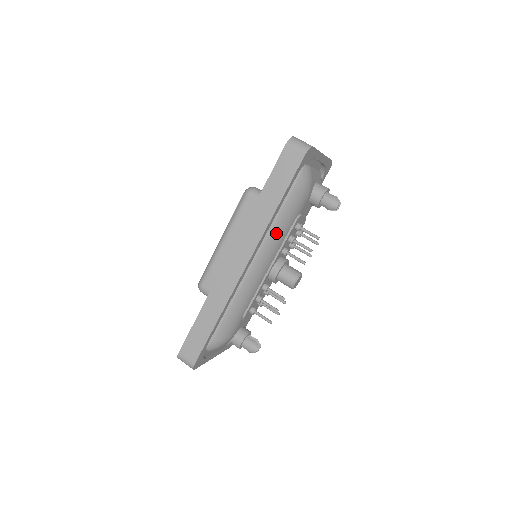
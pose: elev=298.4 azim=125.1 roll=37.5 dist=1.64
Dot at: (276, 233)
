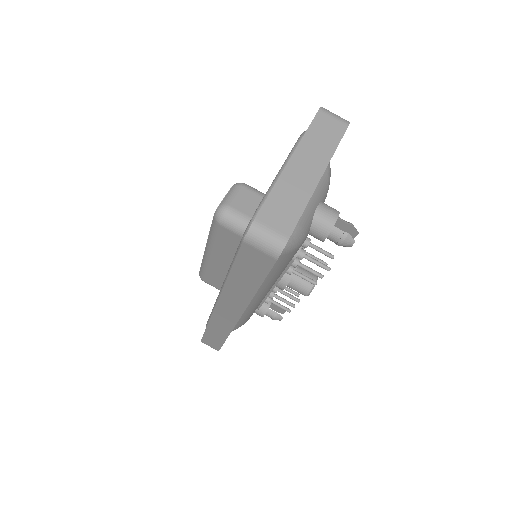
Dot at: (267, 282)
